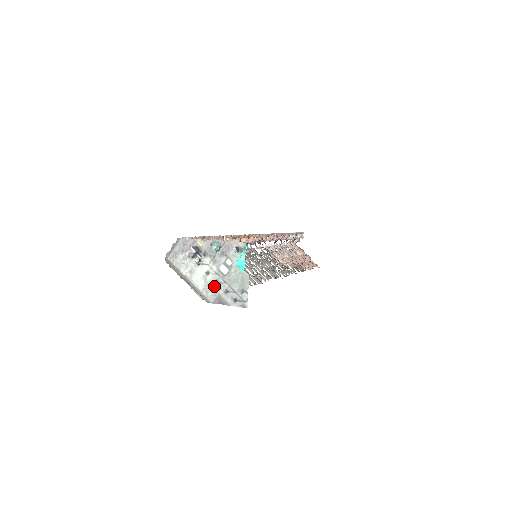
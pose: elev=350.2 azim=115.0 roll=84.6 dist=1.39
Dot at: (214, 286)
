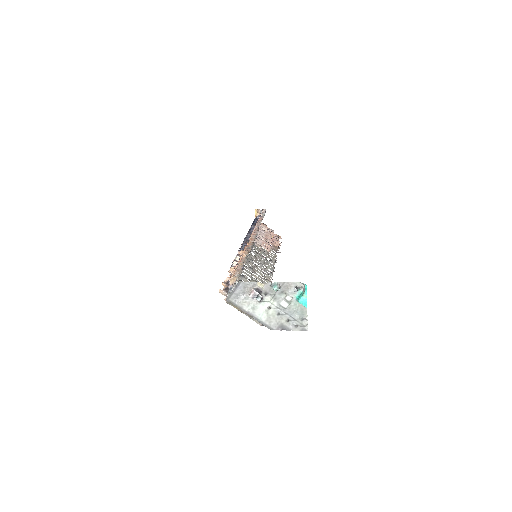
Dot at: (276, 317)
